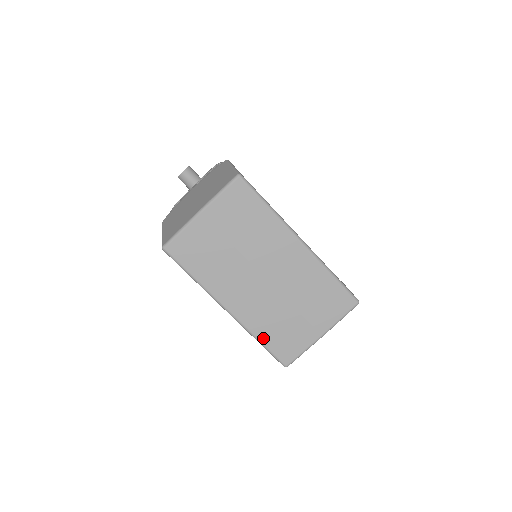
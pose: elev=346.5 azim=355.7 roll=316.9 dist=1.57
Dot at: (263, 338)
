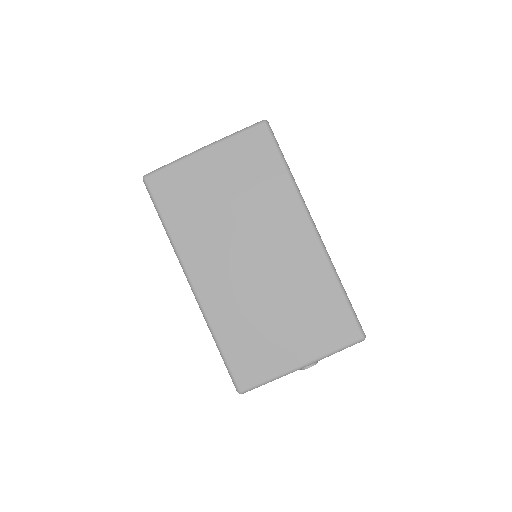
Dot at: (223, 339)
